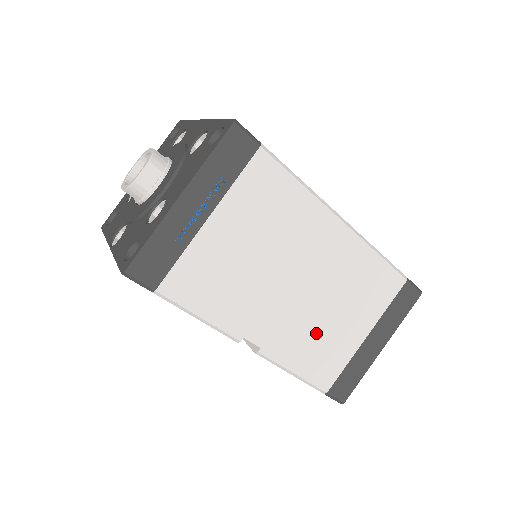
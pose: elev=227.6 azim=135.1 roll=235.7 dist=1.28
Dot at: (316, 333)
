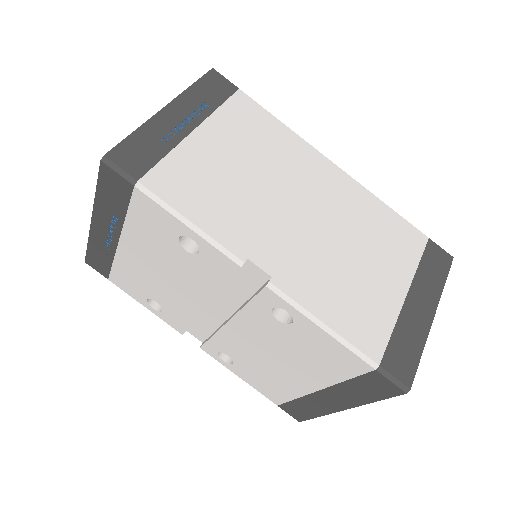
Dot at: (339, 275)
